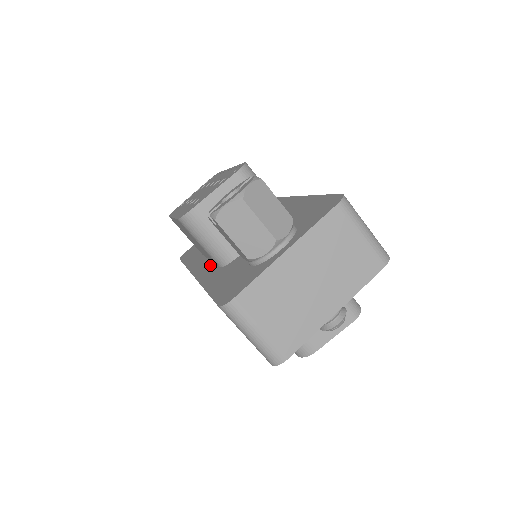
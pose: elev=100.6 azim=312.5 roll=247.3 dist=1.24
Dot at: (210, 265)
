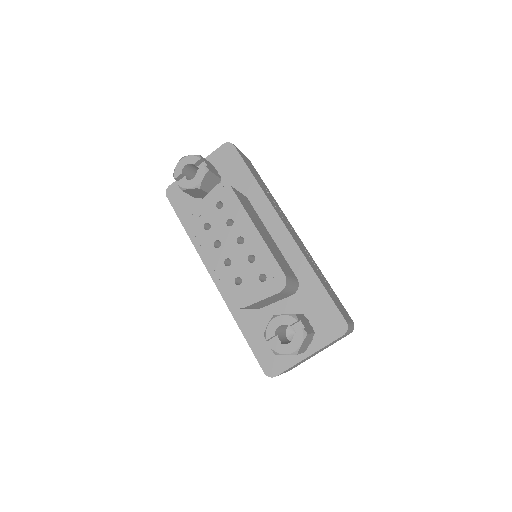
Dot at: occluded
